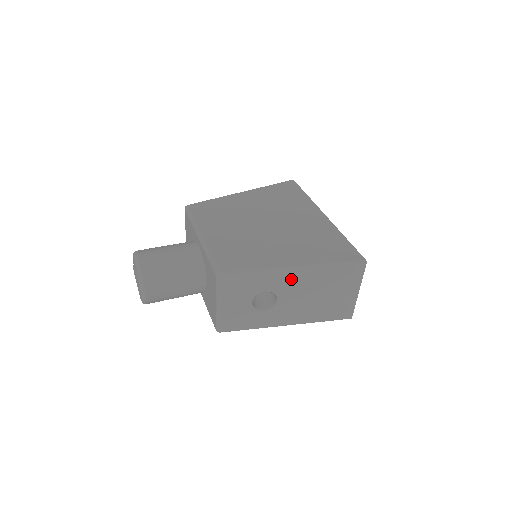
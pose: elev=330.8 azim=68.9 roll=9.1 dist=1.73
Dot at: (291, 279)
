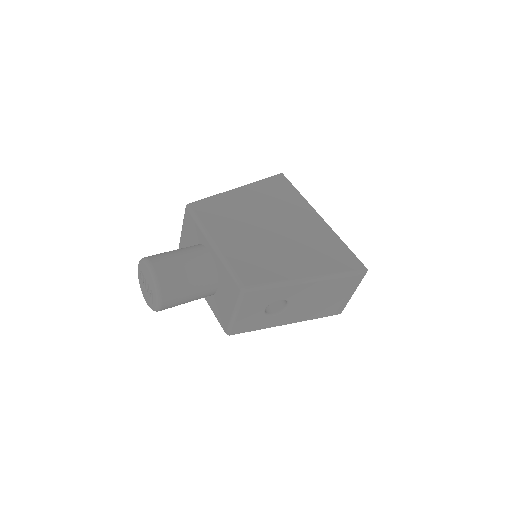
Dot at: (304, 288)
